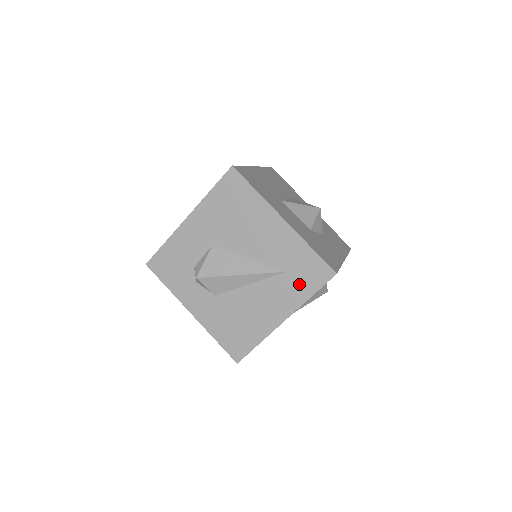
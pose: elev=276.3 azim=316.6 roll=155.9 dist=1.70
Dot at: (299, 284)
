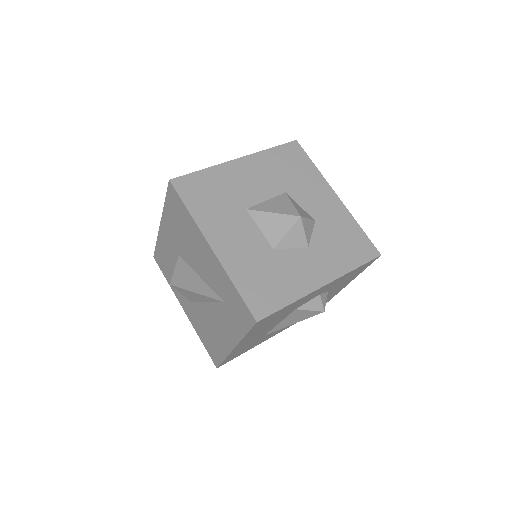
Dot at: (235, 319)
